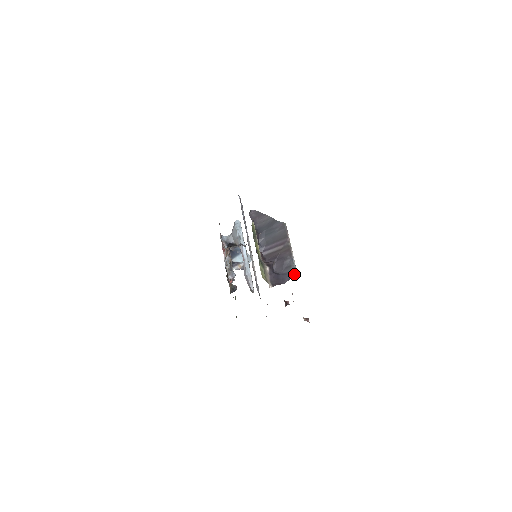
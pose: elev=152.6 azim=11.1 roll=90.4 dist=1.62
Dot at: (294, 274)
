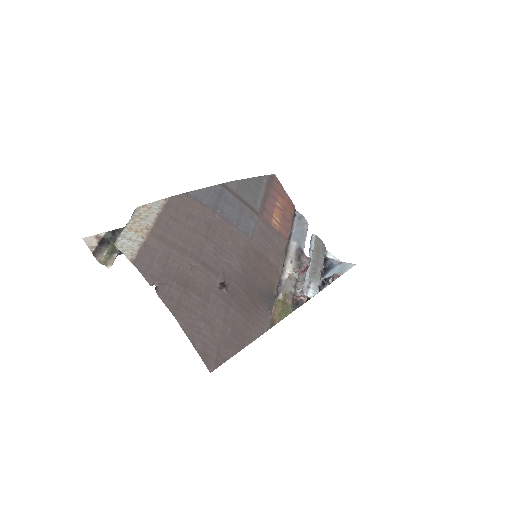
Dot at: occluded
